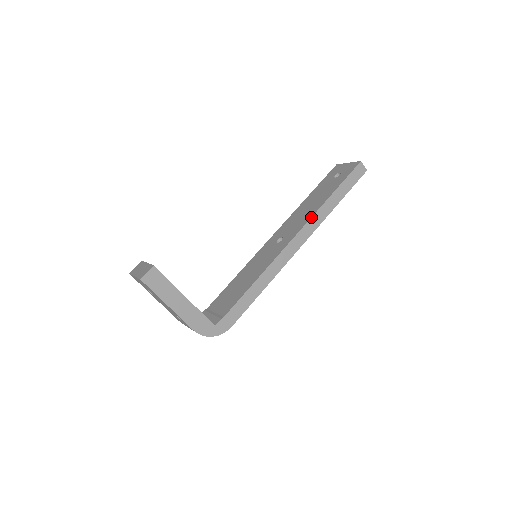
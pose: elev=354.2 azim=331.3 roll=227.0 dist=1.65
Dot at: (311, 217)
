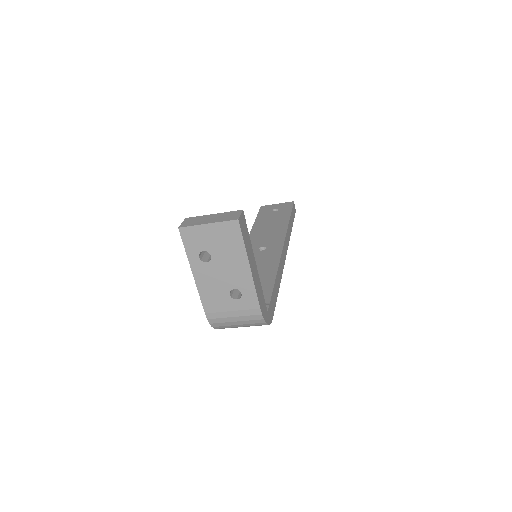
Dot at: (287, 231)
